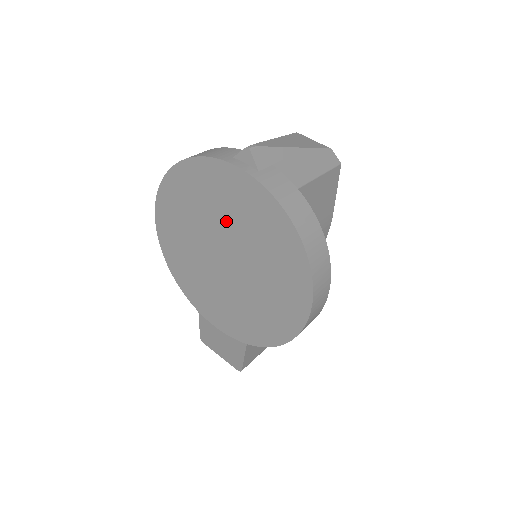
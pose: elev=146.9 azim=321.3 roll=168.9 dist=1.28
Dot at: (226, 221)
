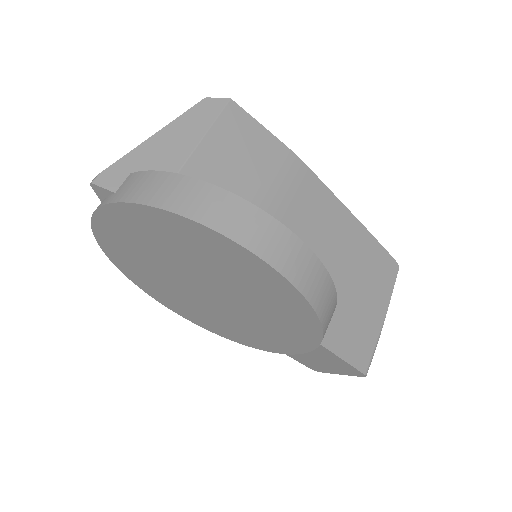
Dot at: (159, 258)
